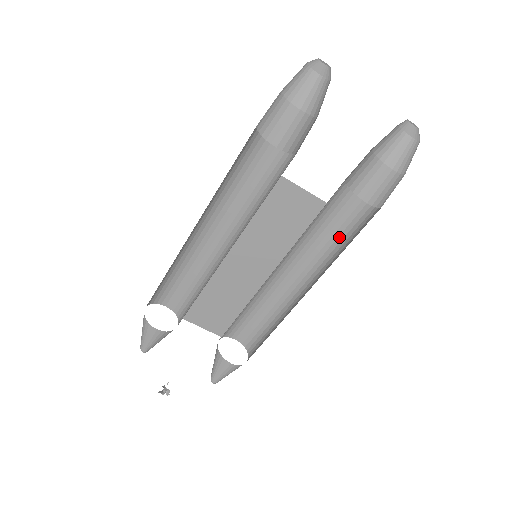
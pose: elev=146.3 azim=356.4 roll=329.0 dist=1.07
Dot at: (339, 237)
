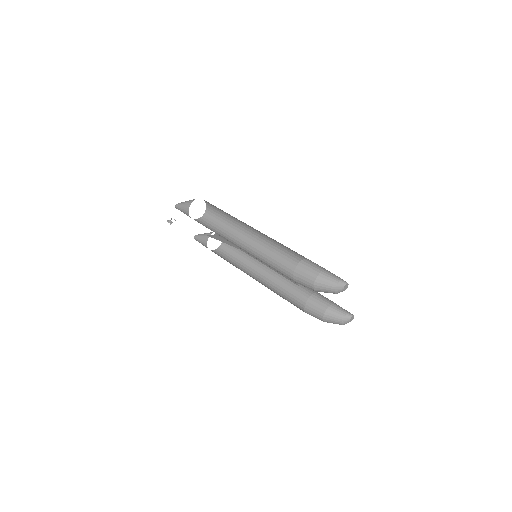
Dot at: (294, 286)
